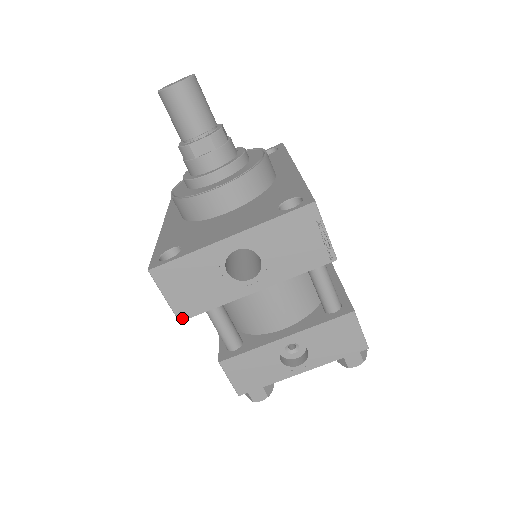
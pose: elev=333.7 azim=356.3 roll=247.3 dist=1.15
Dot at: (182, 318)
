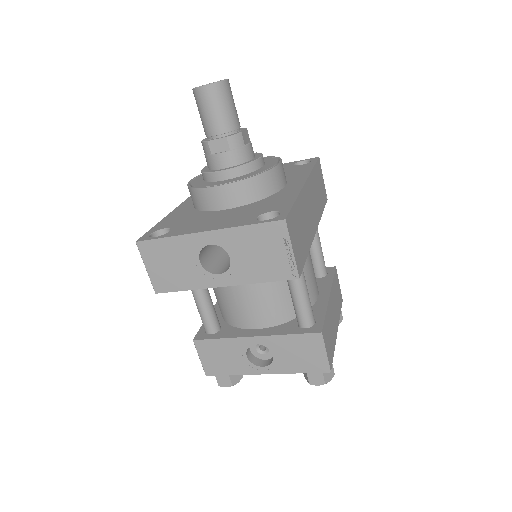
Dot at: (158, 291)
